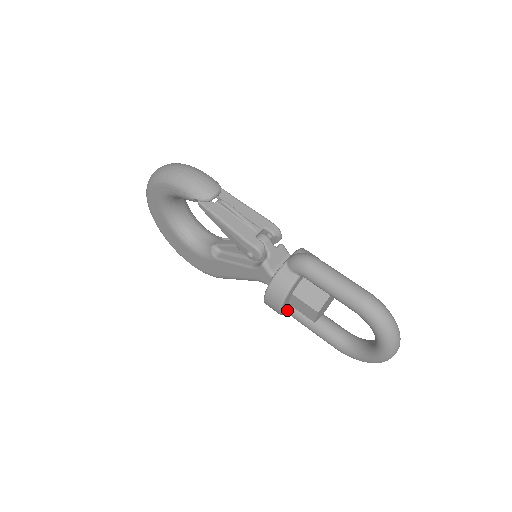
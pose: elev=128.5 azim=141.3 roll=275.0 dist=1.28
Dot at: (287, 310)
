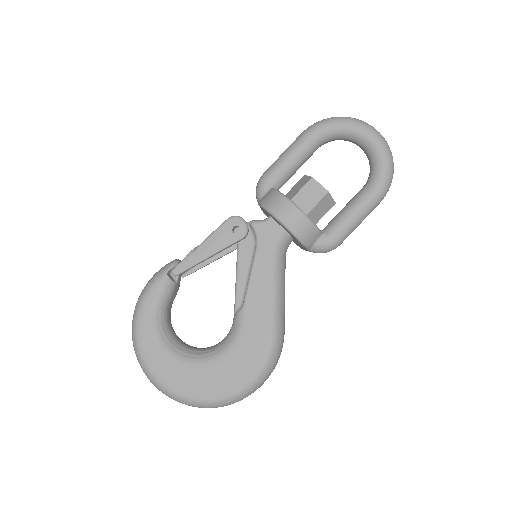
Dot at: (315, 225)
